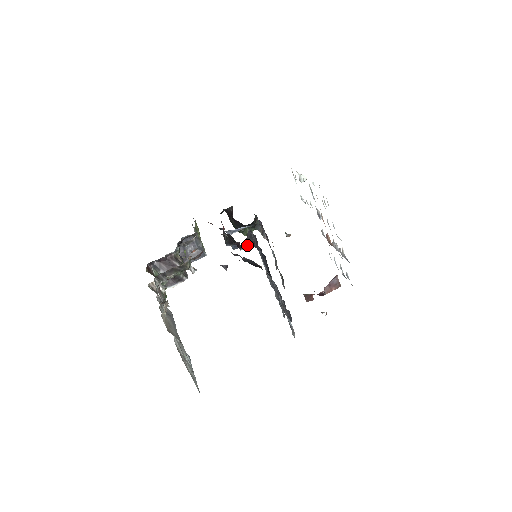
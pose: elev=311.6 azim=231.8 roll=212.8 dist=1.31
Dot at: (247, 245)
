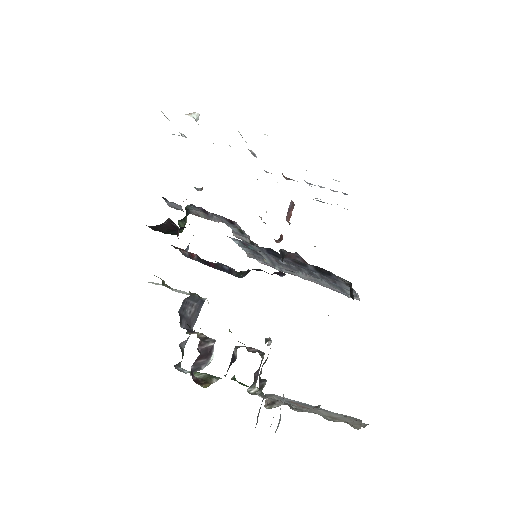
Dot at: occluded
